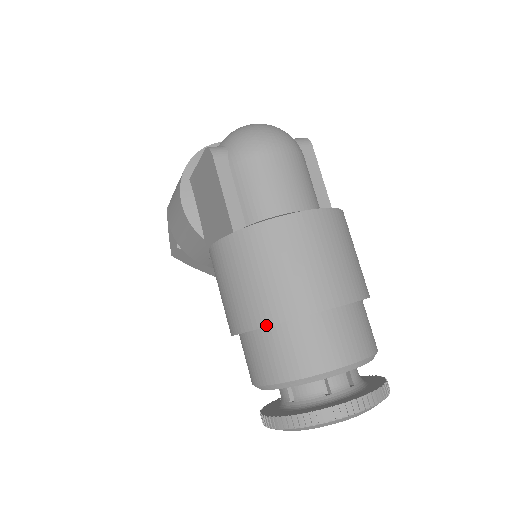
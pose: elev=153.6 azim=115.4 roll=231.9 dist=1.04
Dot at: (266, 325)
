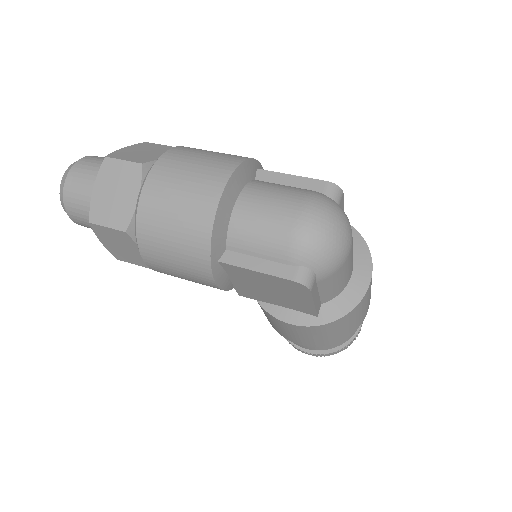
Dot at: occluded
